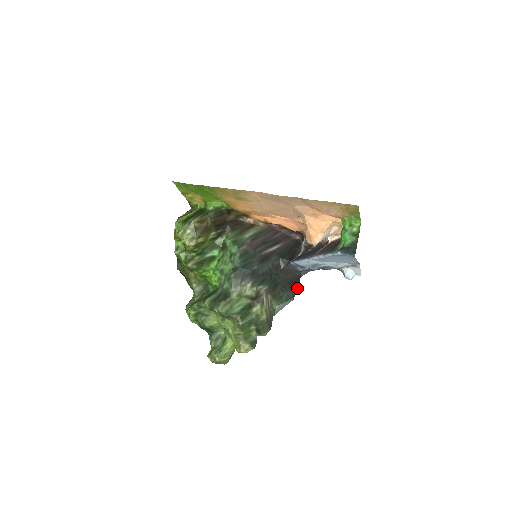
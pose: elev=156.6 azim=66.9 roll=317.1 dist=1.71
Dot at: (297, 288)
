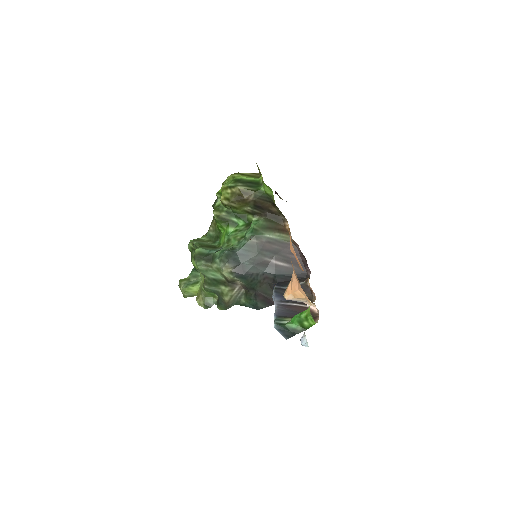
Dot at: occluded
